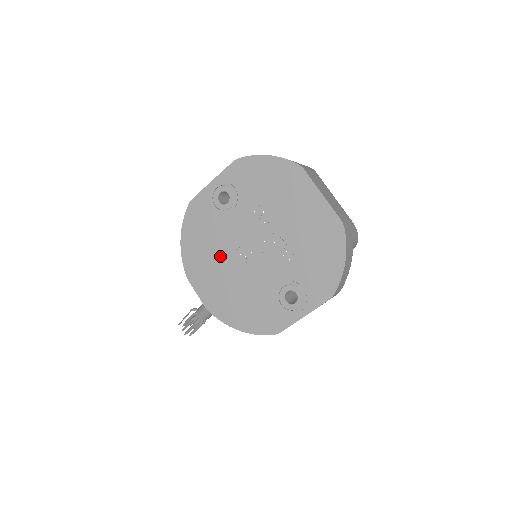
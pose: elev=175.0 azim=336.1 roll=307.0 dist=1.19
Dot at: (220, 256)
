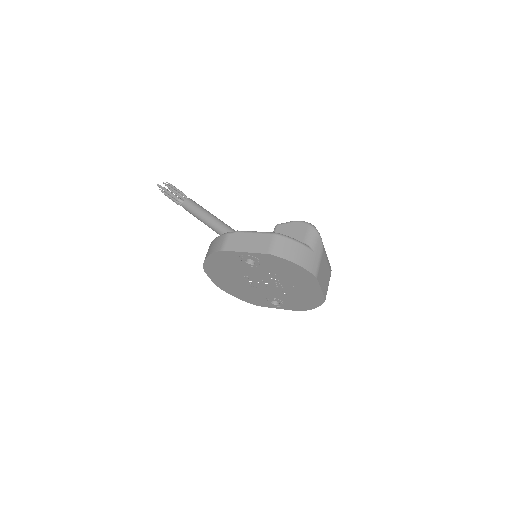
Dot at: (235, 276)
